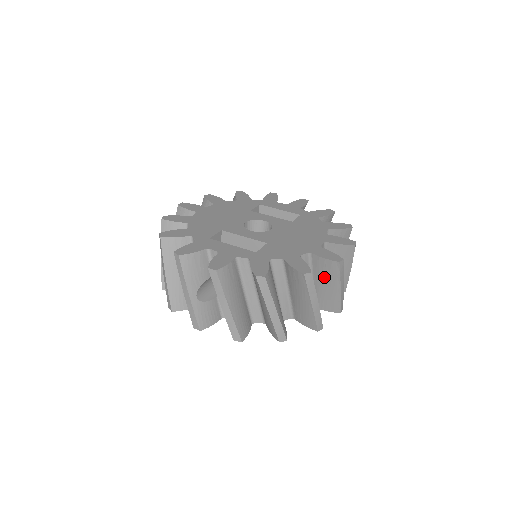
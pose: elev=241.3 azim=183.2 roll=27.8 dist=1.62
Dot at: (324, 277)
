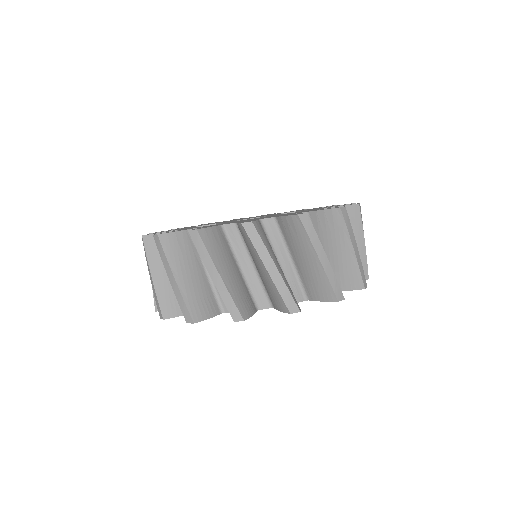
Dot at: (251, 253)
